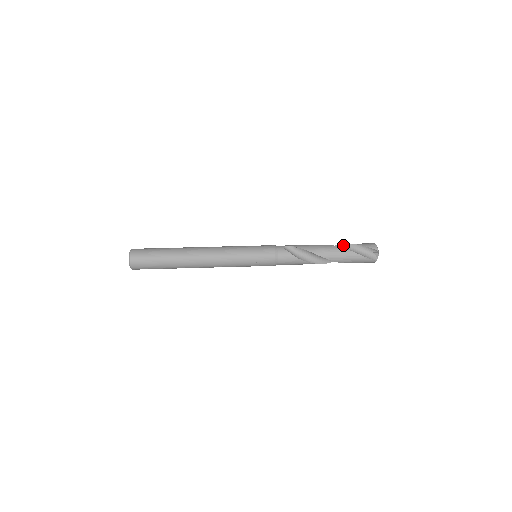
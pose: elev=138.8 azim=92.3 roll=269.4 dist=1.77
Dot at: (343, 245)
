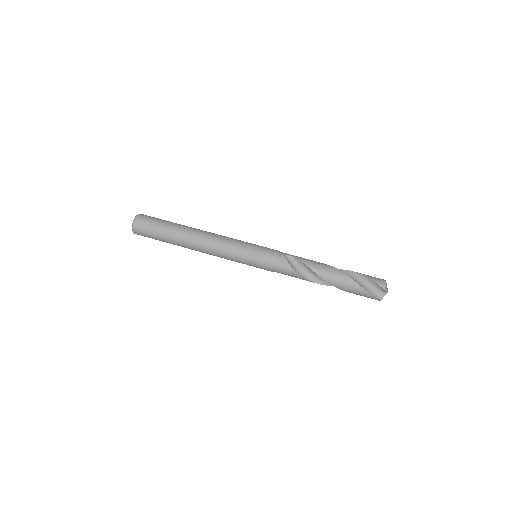
Dot at: (351, 272)
